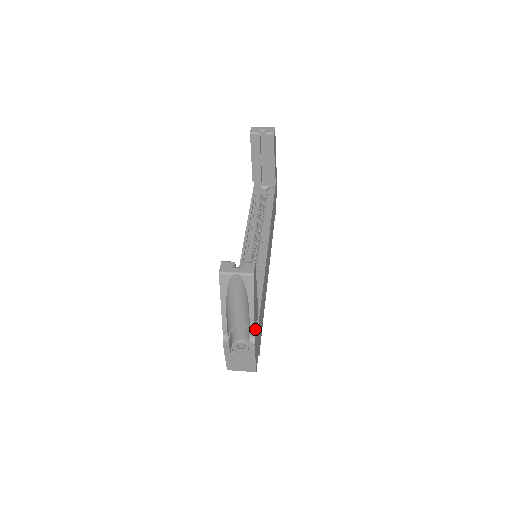
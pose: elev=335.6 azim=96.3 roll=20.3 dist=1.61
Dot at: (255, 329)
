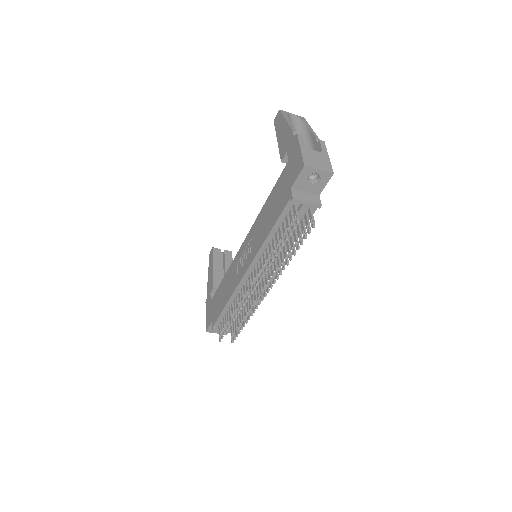
Dot at: occluded
